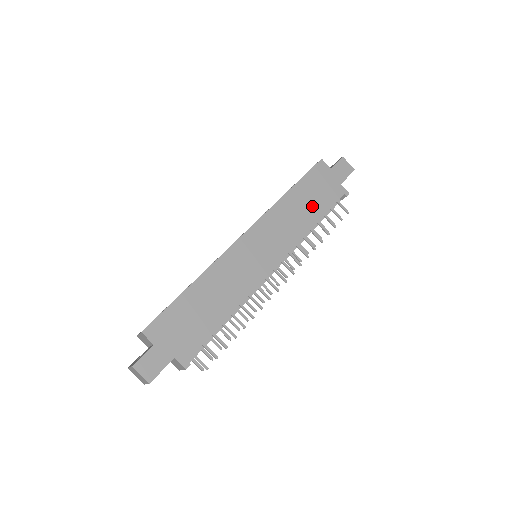
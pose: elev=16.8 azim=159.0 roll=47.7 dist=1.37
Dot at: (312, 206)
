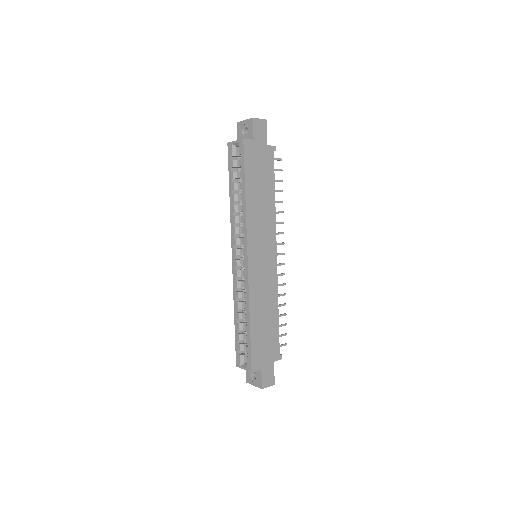
Dot at: (265, 187)
